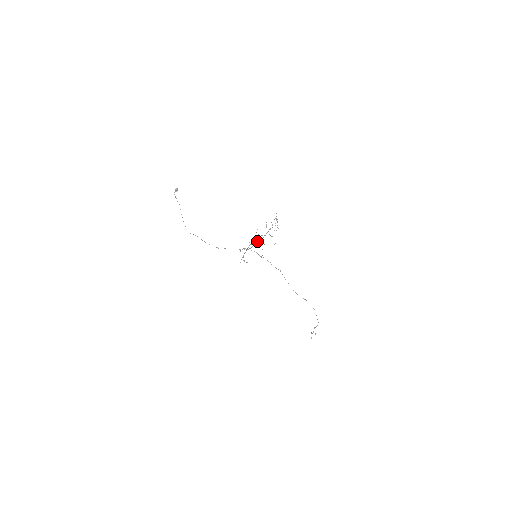
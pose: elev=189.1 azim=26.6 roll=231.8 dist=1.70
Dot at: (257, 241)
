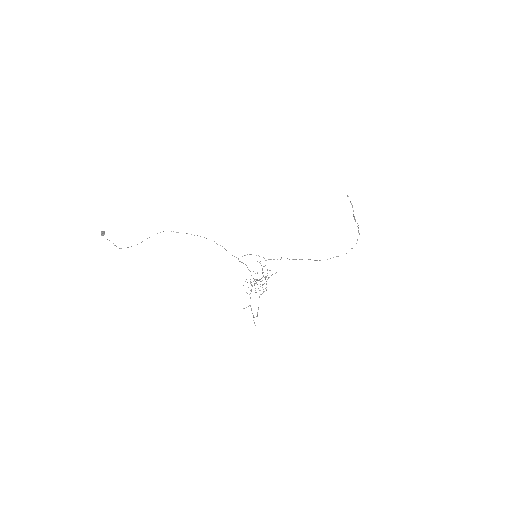
Dot at: (253, 281)
